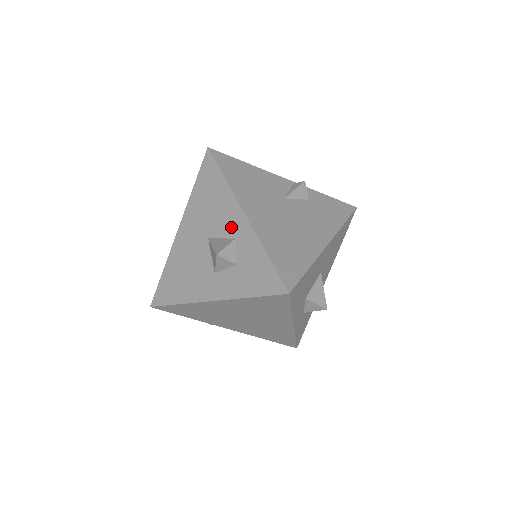
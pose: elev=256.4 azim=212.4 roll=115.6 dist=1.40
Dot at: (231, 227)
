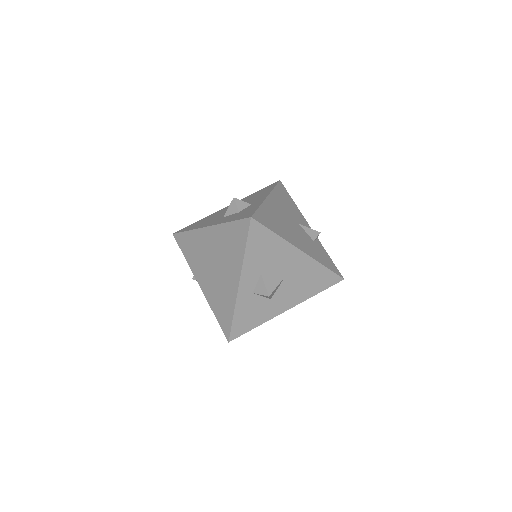
Dot at: (255, 201)
